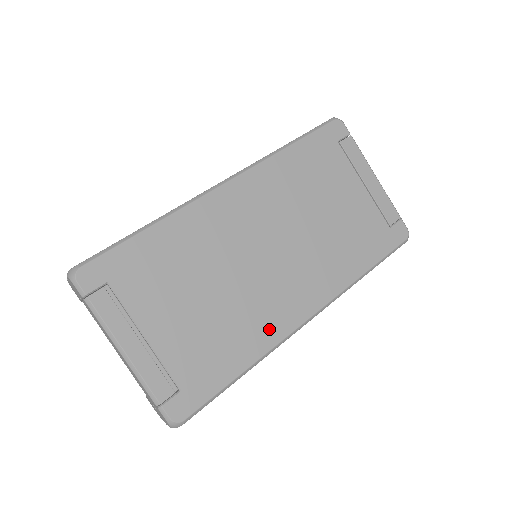
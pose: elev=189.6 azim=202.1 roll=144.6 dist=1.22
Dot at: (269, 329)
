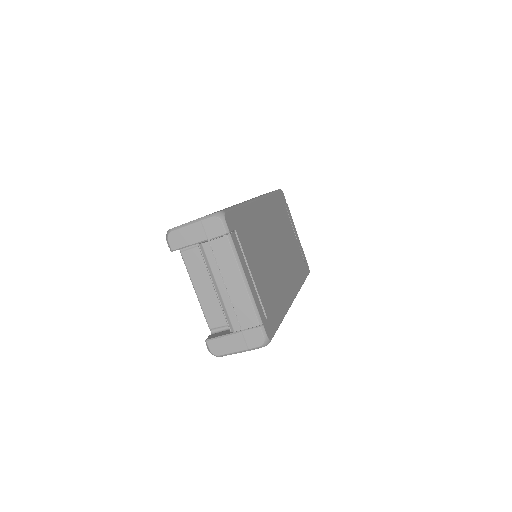
Dot at: (285, 297)
